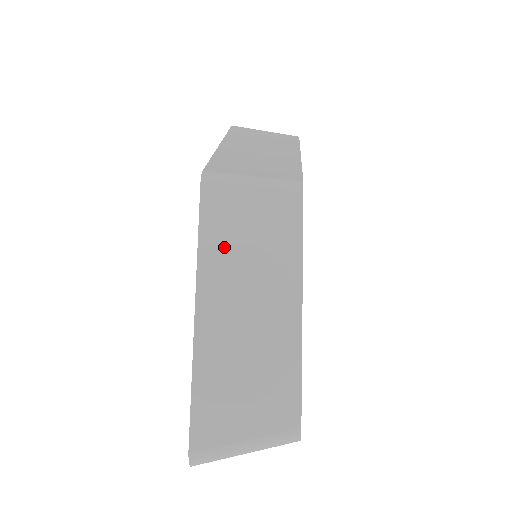
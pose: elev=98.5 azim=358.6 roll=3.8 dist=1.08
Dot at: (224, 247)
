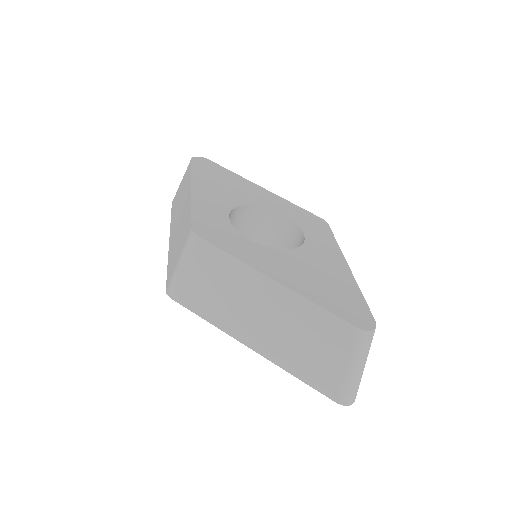
Dot at: (216, 308)
